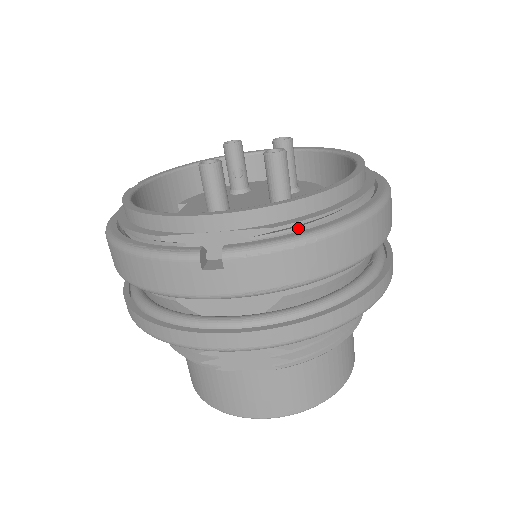
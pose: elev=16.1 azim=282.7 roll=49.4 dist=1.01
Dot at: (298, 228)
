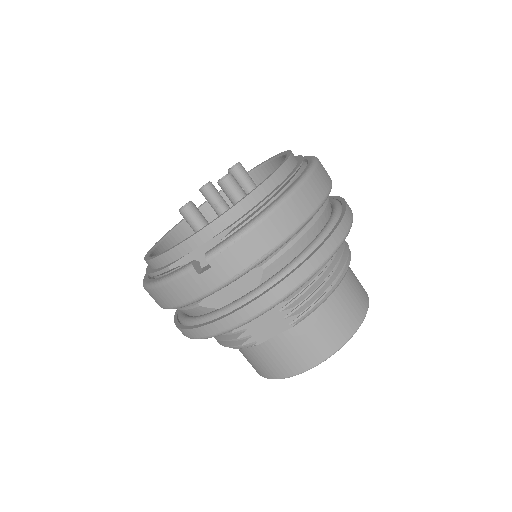
Dot at: (250, 219)
